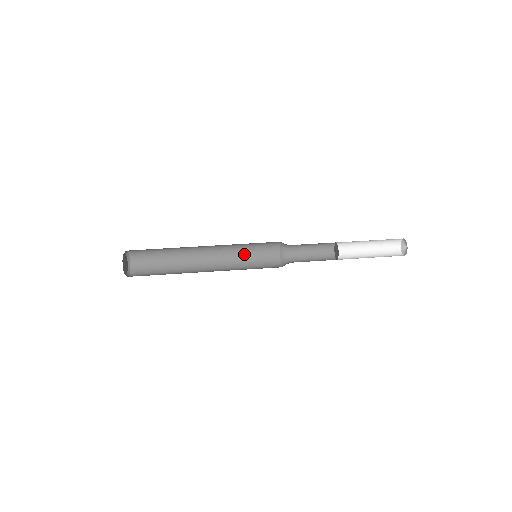
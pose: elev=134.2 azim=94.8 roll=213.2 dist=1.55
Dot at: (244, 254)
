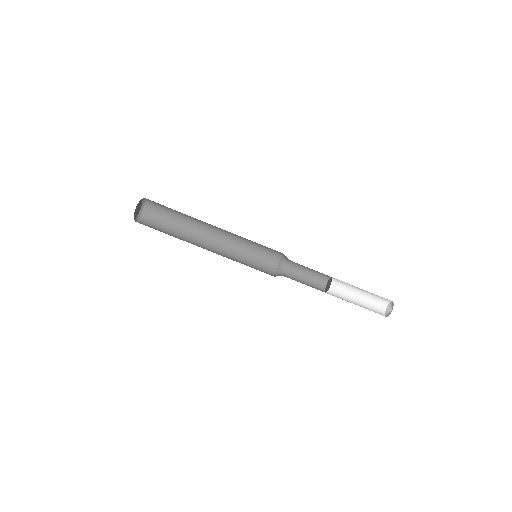
Dot at: (250, 240)
